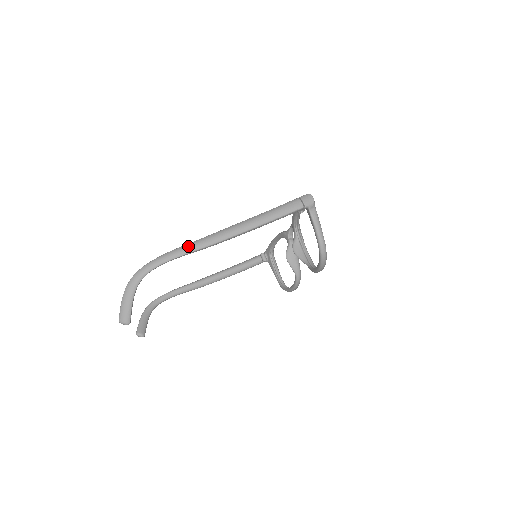
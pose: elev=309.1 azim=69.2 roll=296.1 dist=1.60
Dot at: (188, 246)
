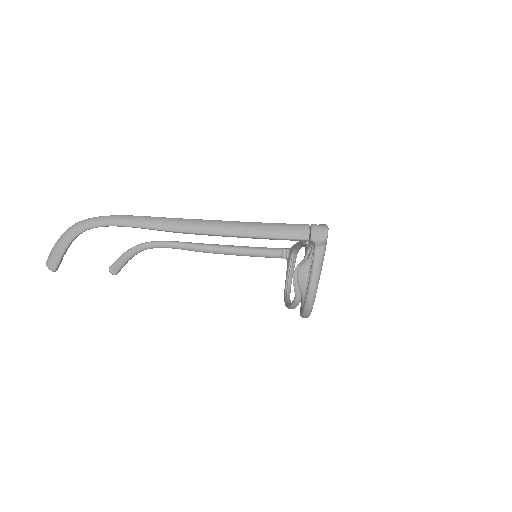
Dot at: (149, 219)
